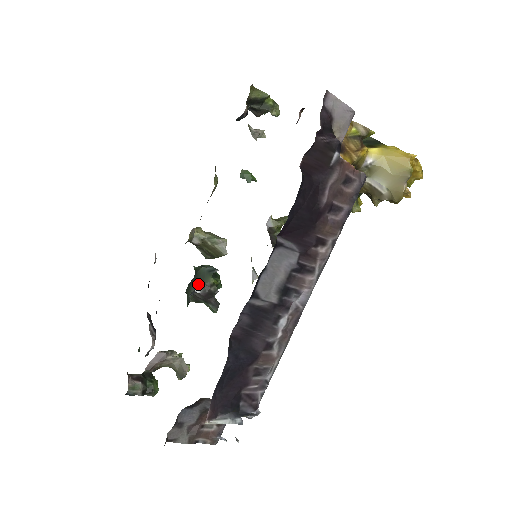
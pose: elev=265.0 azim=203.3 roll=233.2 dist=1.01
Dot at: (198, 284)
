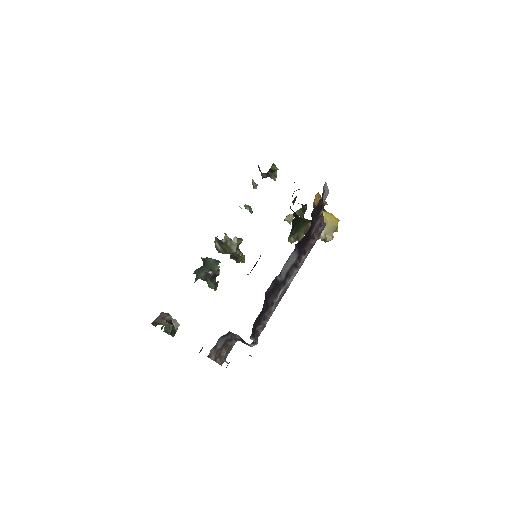
Dot at: (209, 268)
